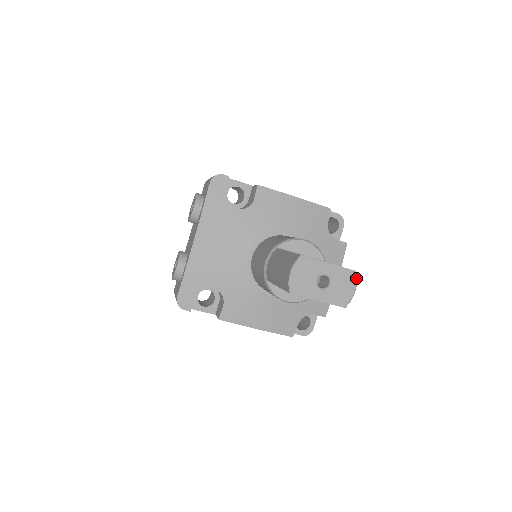
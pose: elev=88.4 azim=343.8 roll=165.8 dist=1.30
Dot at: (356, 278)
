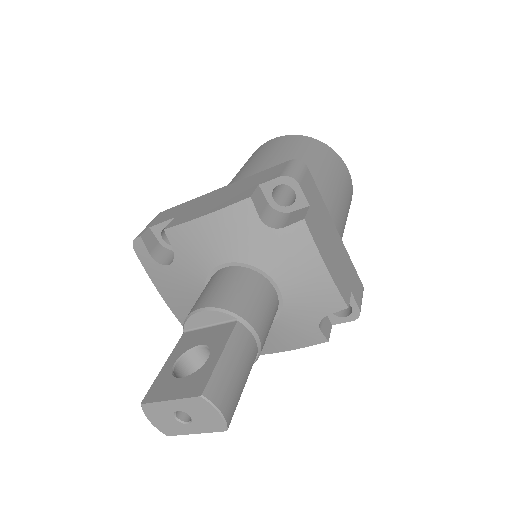
Dot at: (208, 402)
